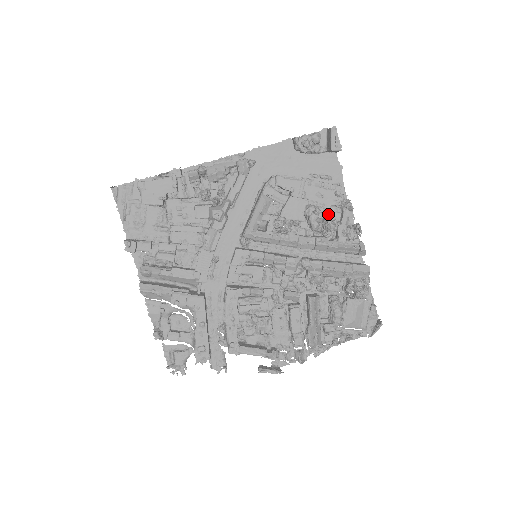
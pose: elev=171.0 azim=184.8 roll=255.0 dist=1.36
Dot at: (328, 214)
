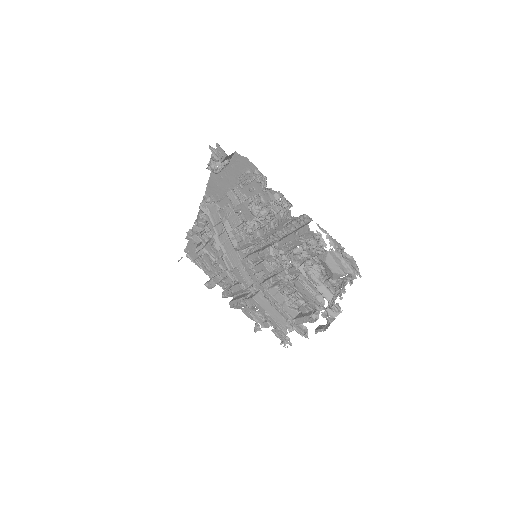
Dot at: (266, 199)
